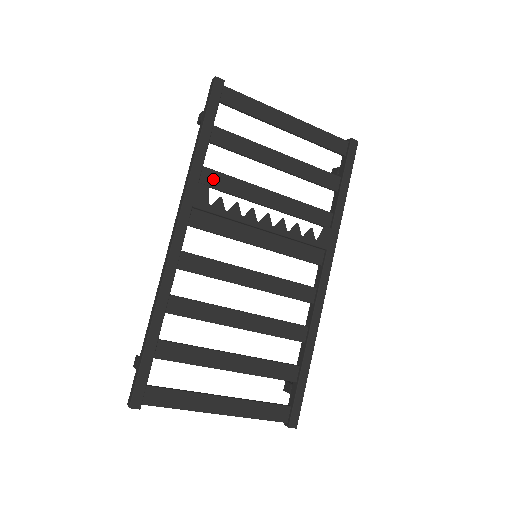
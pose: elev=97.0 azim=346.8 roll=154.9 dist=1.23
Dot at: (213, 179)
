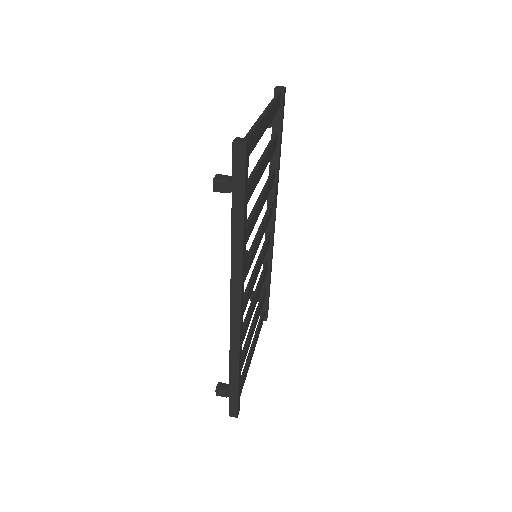
Dot at: occluded
